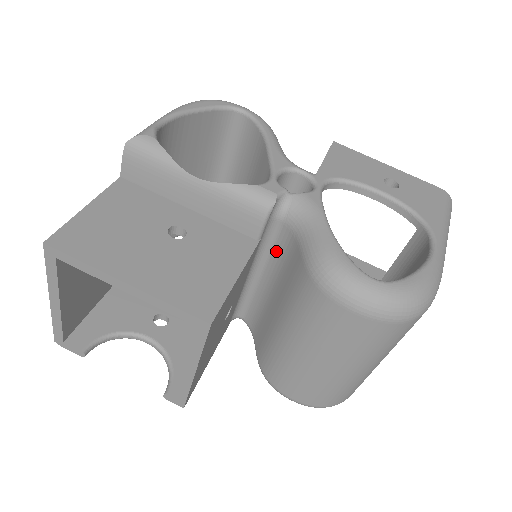
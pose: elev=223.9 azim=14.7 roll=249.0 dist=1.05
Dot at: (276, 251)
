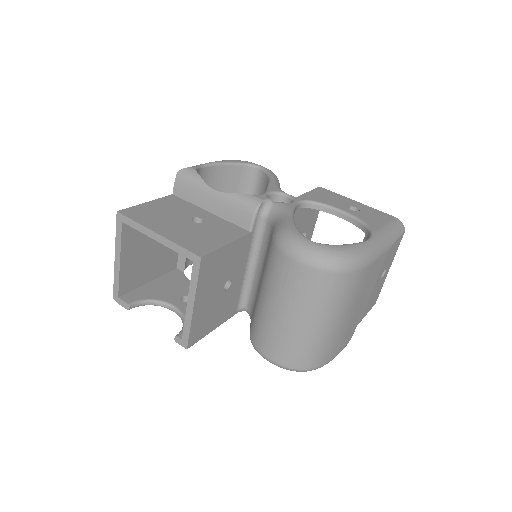
Dot at: (264, 243)
